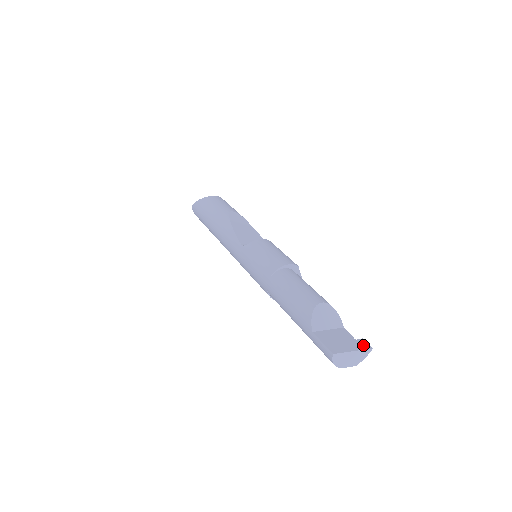
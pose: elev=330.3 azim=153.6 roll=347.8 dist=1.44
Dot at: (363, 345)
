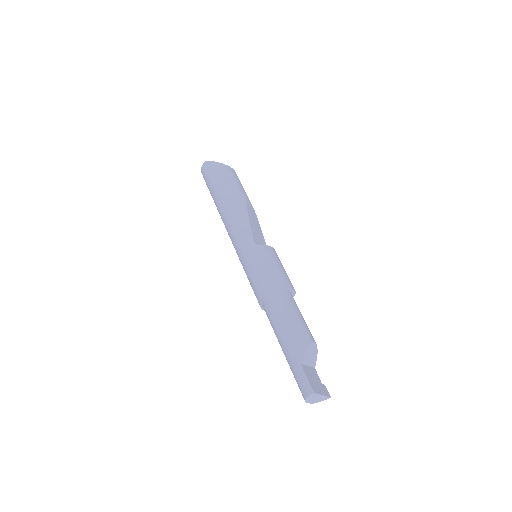
Dot at: (327, 392)
